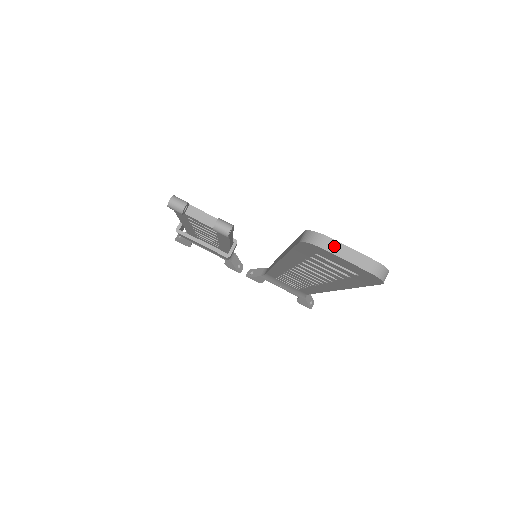
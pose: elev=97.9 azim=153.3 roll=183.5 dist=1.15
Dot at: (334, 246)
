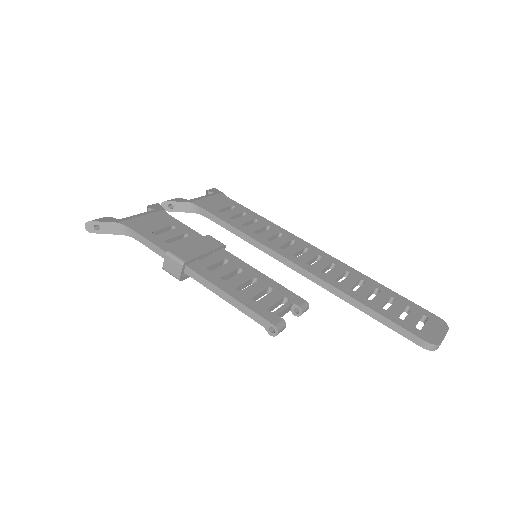
Dot at: occluded
